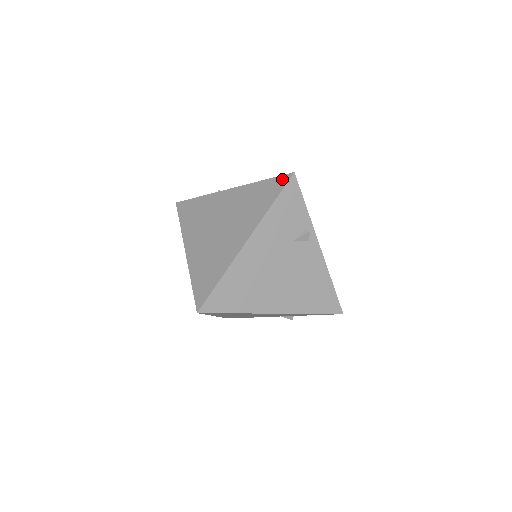
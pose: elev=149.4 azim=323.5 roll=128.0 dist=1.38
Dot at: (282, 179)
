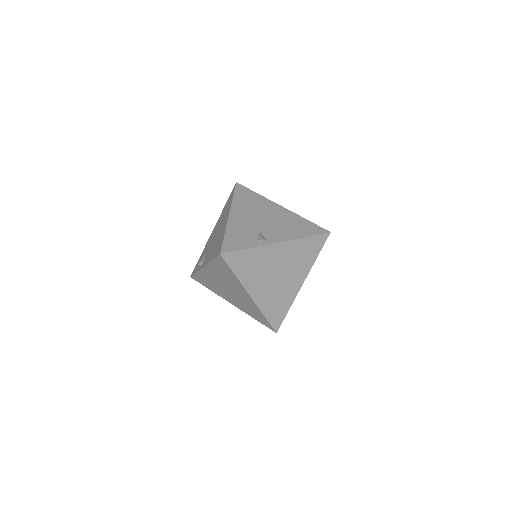
Dot at: (323, 237)
